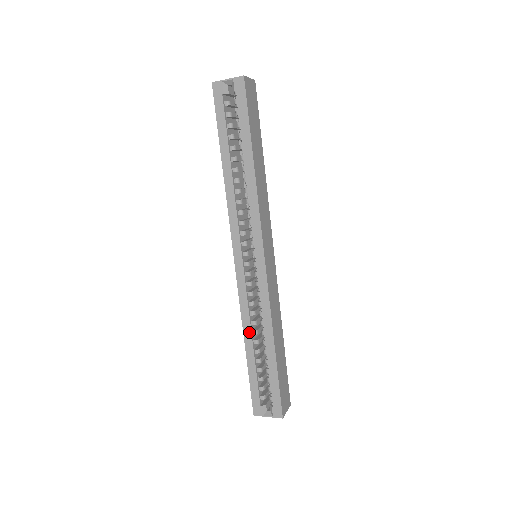
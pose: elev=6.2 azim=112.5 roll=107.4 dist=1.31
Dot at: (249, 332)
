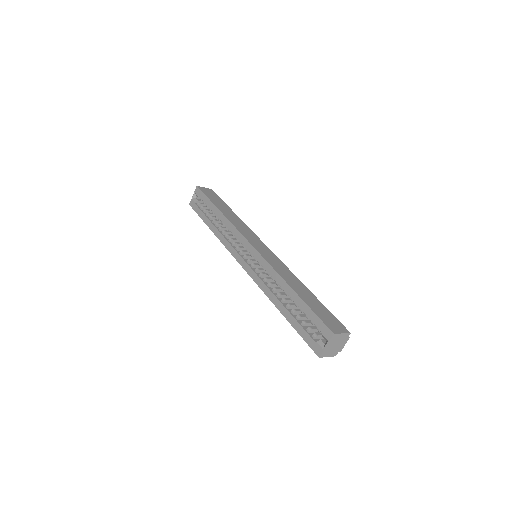
Dot at: (274, 298)
